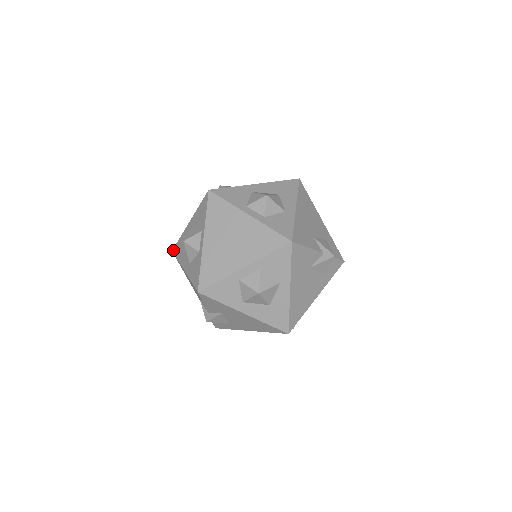
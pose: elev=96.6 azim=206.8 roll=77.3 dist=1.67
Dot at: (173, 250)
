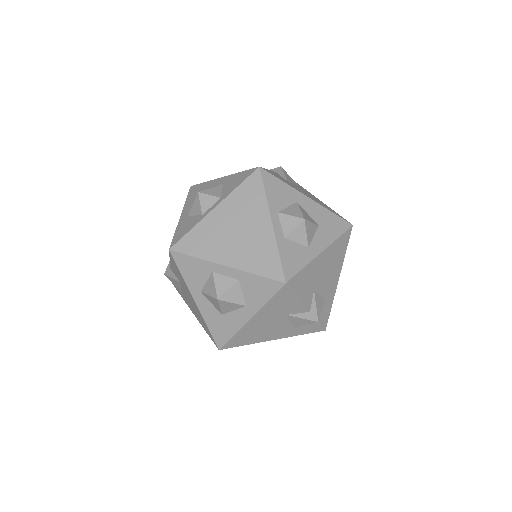
Dot at: (192, 187)
